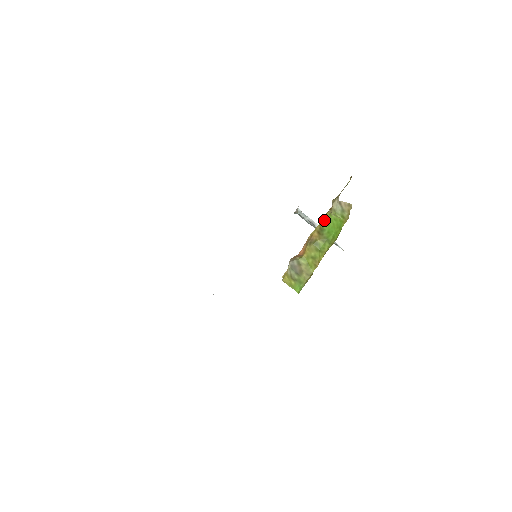
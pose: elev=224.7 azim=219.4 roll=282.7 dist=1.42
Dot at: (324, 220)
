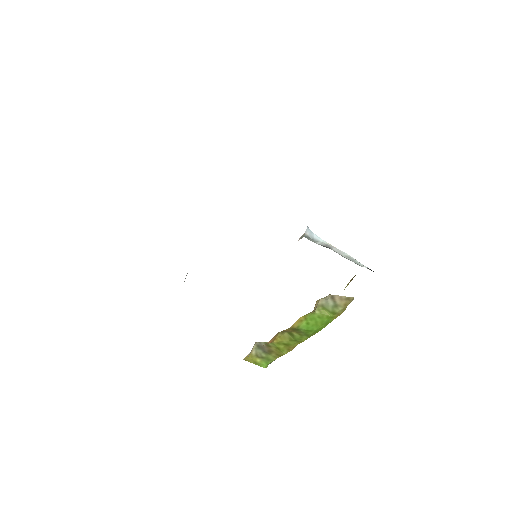
Dot at: (301, 320)
